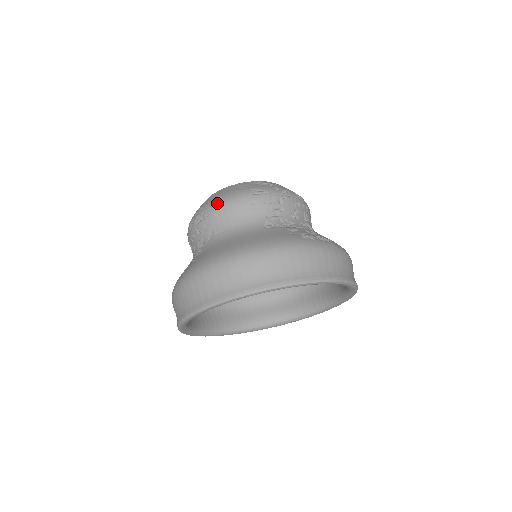
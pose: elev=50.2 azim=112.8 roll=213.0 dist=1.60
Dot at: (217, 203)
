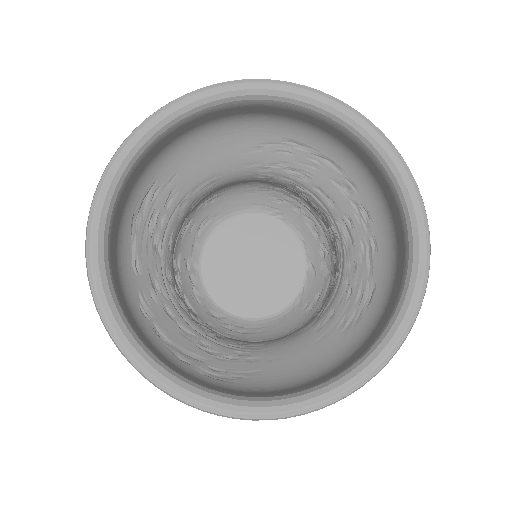
Dot at: occluded
